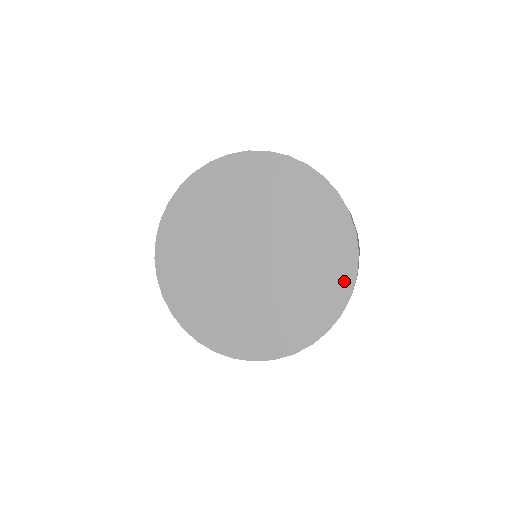
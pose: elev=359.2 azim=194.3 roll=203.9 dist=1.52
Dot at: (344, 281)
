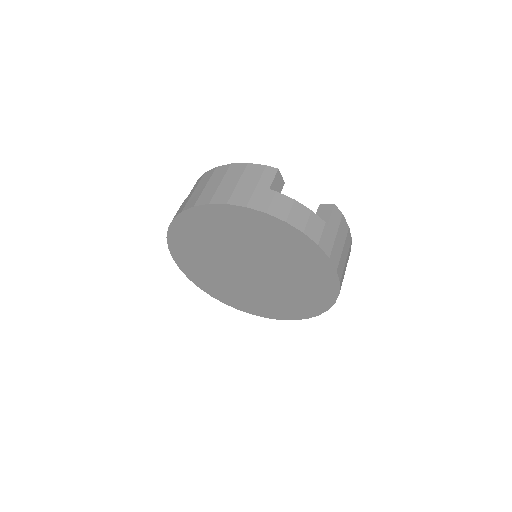
Dot at: (325, 302)
